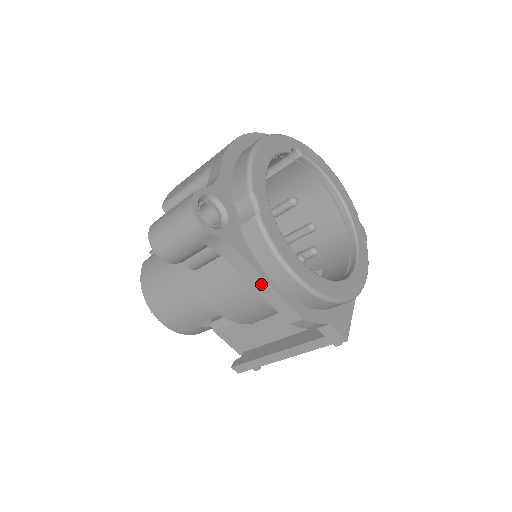
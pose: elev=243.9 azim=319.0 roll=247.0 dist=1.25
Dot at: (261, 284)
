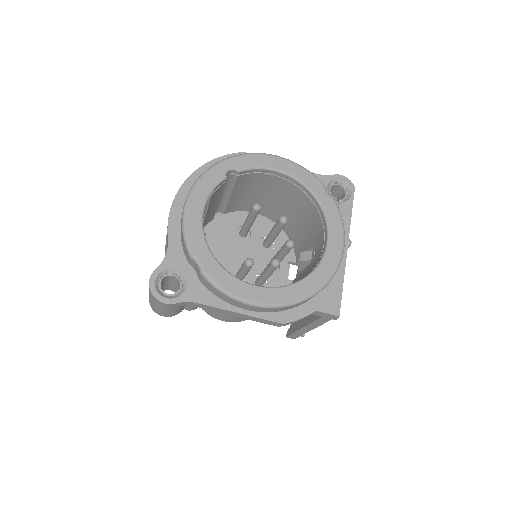
Dot at: (236, 314)
